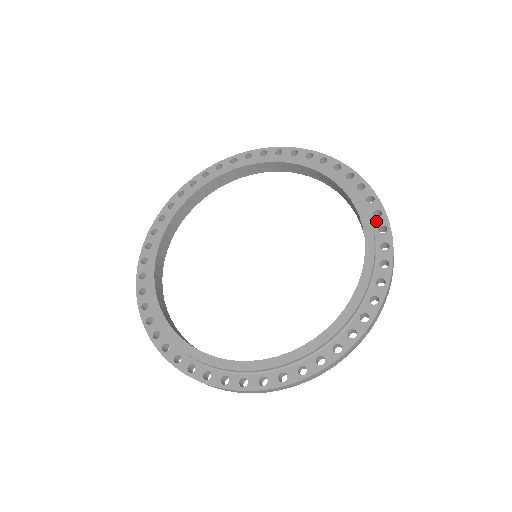
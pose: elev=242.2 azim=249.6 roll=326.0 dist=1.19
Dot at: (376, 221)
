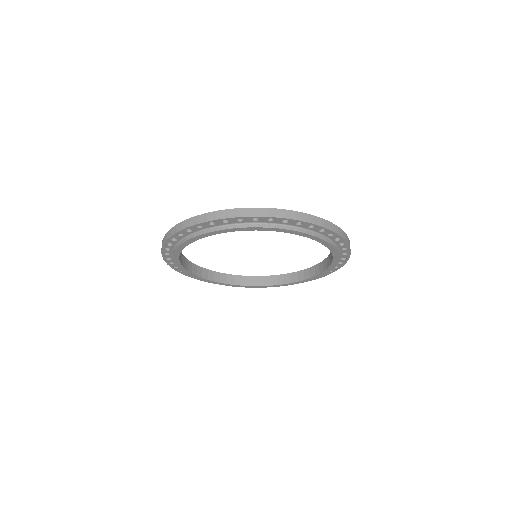
Dot at: (314, 230)
